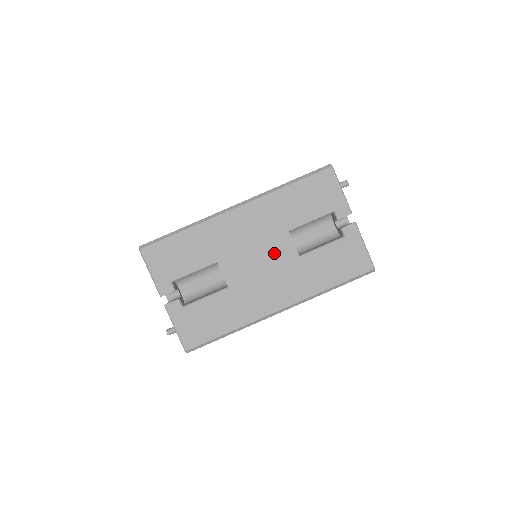
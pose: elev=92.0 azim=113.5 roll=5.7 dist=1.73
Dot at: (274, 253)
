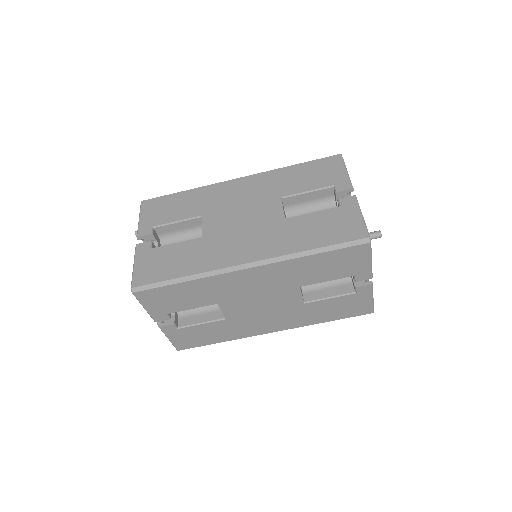
Dot at: (279, 300)
